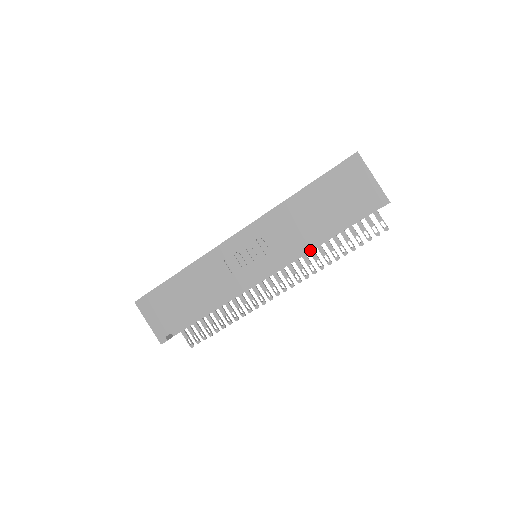
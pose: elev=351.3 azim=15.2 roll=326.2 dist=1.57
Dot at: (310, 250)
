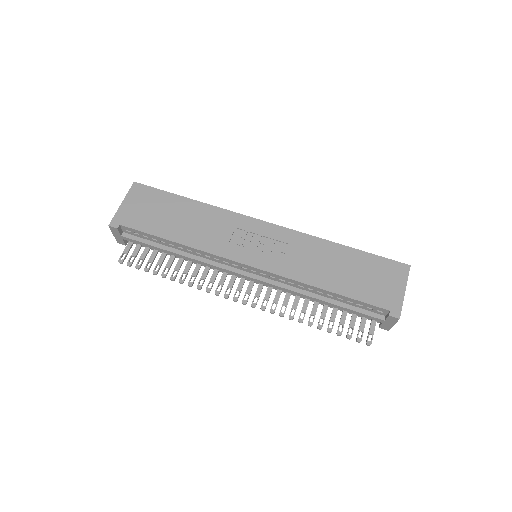
Dot at: (301, 292)
